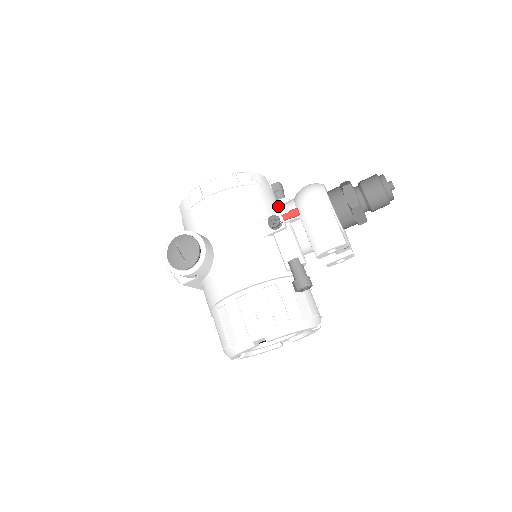
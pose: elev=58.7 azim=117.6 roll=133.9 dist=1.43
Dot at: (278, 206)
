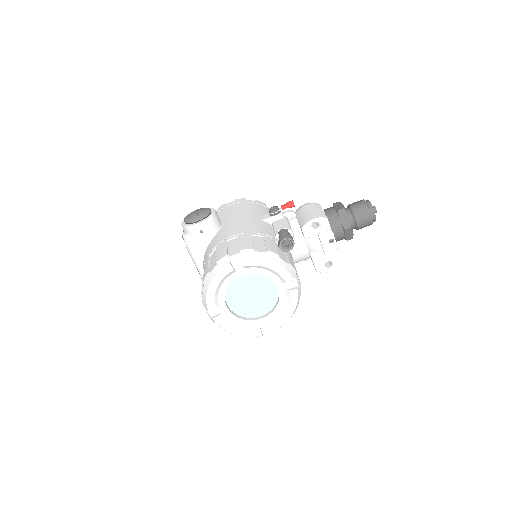
Dot at: occluded
